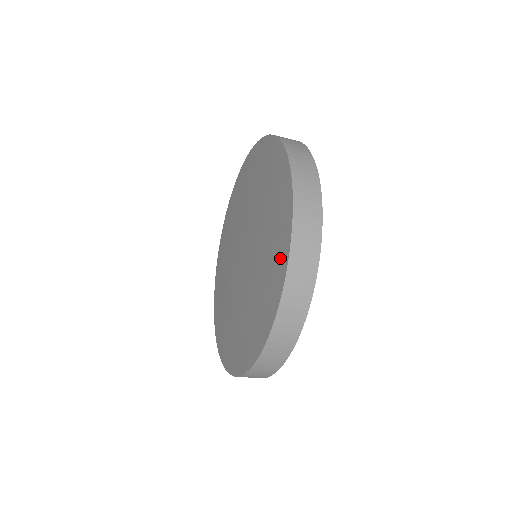
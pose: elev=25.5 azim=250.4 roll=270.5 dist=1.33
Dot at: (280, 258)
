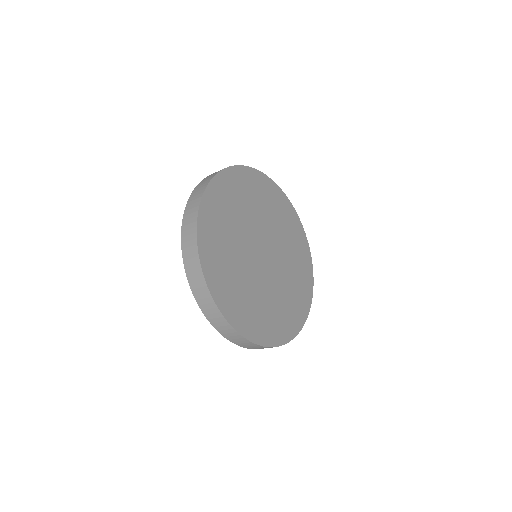
Dot at: occluded
